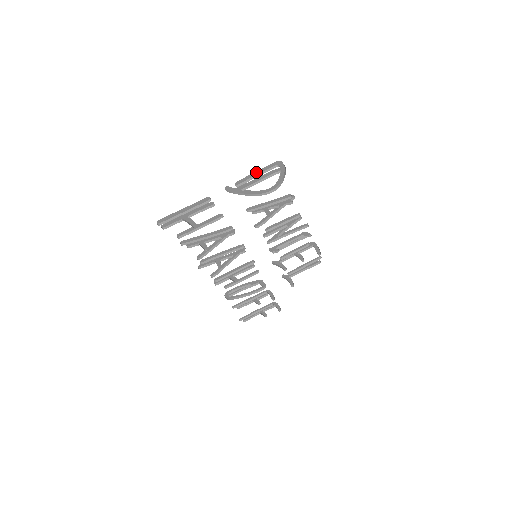
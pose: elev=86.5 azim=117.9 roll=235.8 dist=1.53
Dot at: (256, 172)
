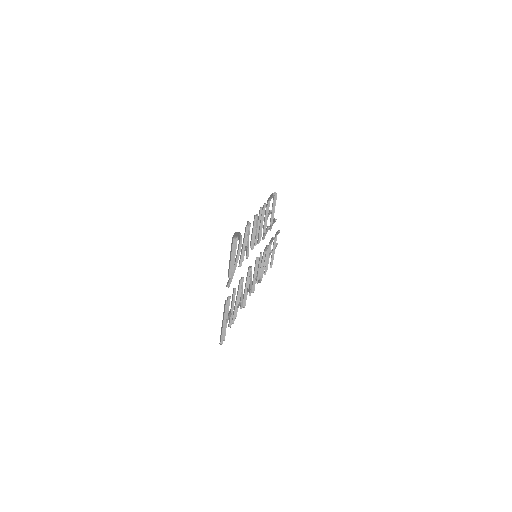
Dot at: occluded
